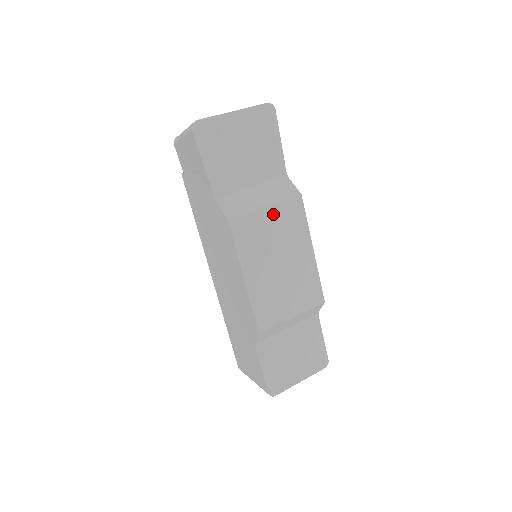
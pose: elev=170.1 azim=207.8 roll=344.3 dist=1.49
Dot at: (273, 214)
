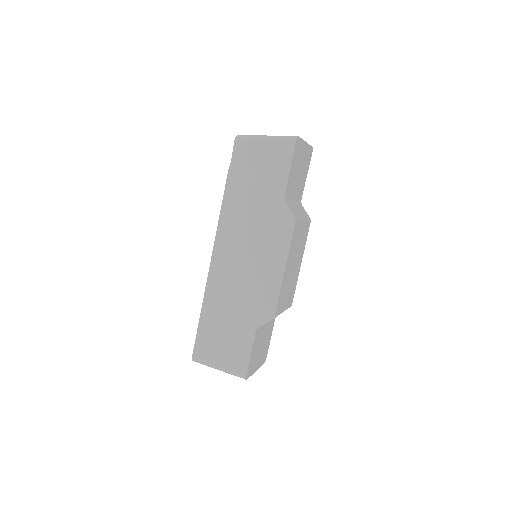
Dot at: (303, 226)
